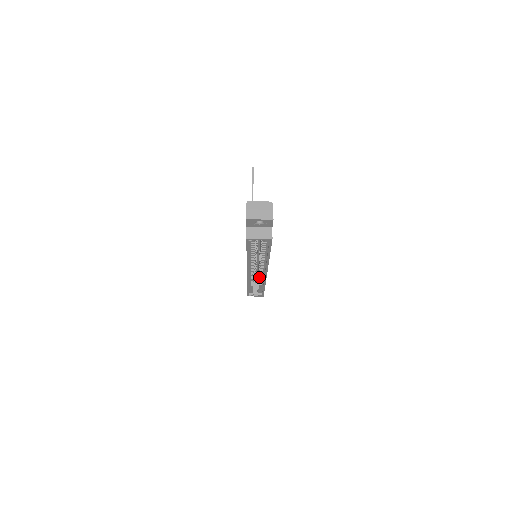
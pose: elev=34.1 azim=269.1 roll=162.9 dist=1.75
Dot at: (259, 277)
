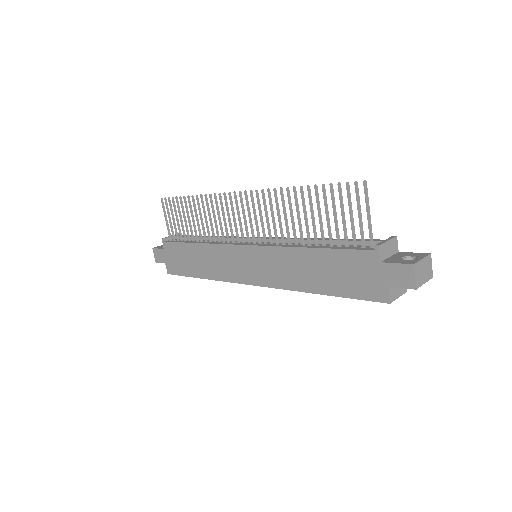
Dot at: occluded
